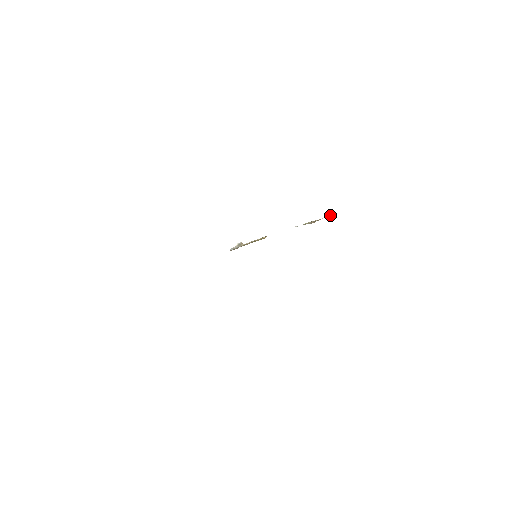
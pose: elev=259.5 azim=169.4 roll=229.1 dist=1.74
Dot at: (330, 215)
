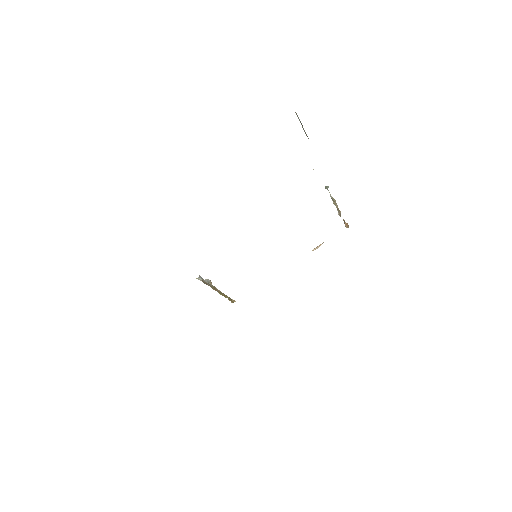
Dot at: (345, 222)
